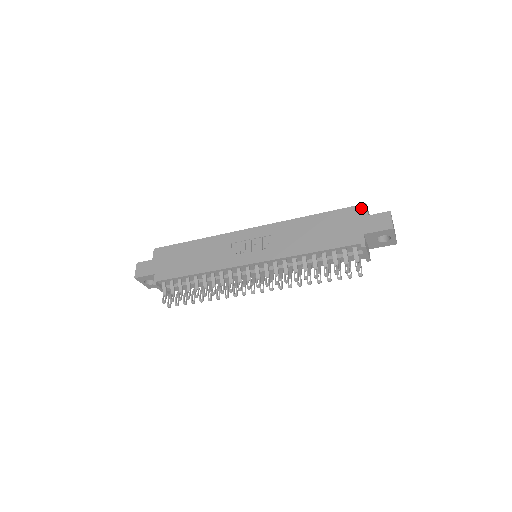
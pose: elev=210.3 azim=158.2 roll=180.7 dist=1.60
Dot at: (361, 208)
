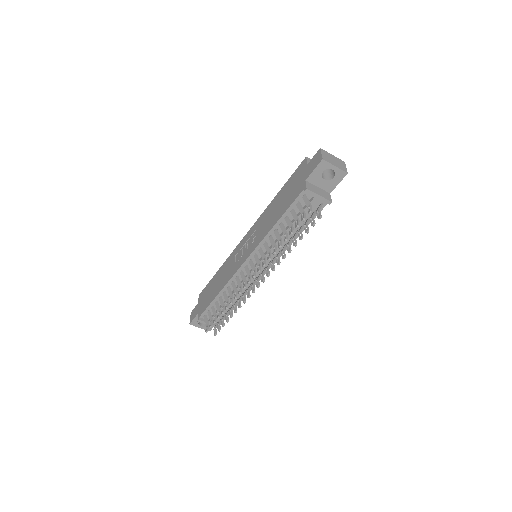
Dot at: (303, 163)
